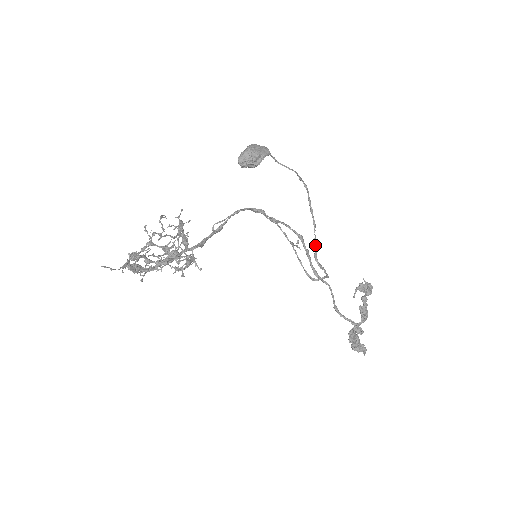
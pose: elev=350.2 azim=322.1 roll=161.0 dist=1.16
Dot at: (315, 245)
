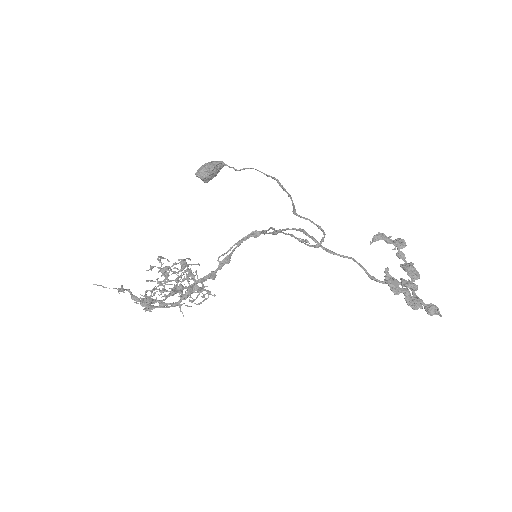
Dot at: (293, 207)
